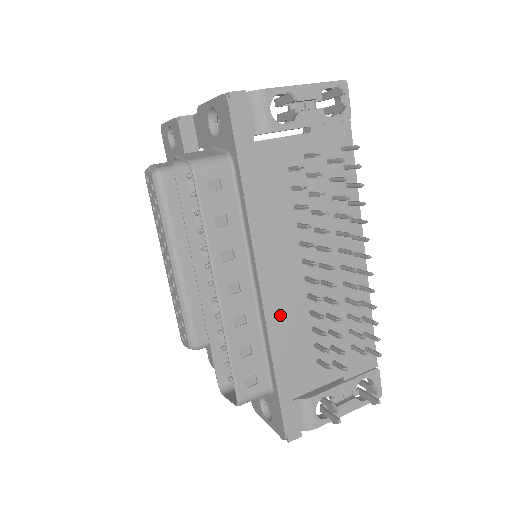
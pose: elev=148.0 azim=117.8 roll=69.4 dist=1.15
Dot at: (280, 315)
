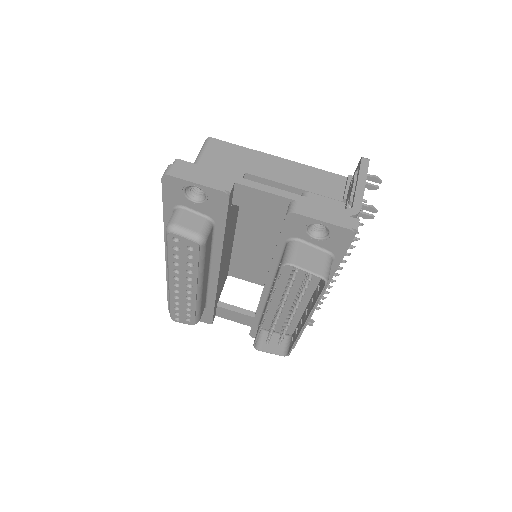
Dot at: occluded
